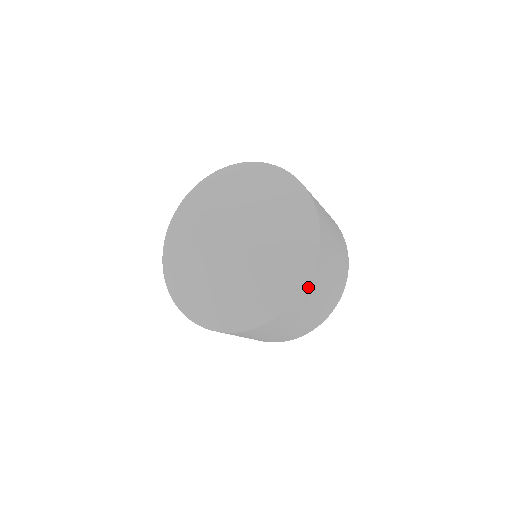
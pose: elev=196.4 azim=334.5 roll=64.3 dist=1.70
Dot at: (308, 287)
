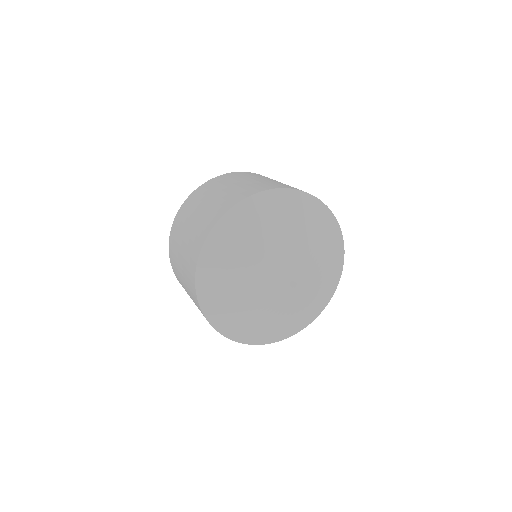
Dot at: occluded
